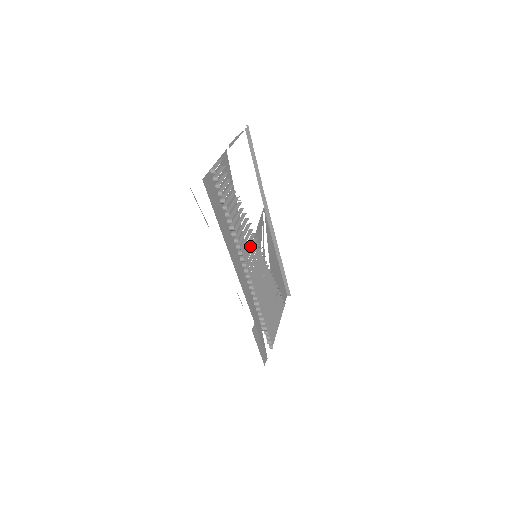
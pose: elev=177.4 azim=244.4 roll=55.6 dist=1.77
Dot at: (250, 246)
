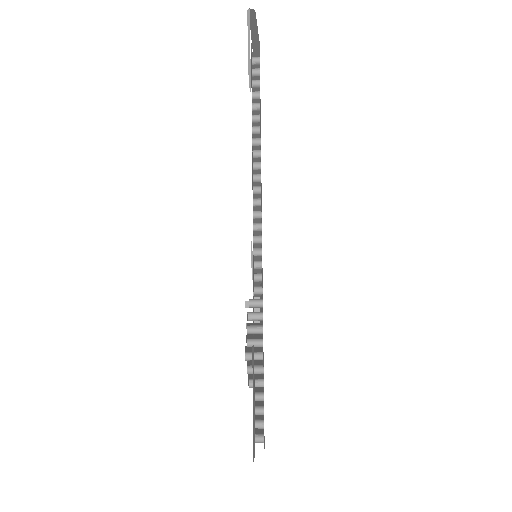
Dot at: occluded
